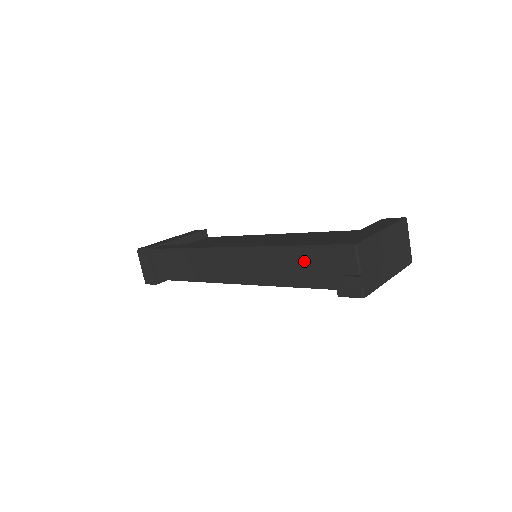
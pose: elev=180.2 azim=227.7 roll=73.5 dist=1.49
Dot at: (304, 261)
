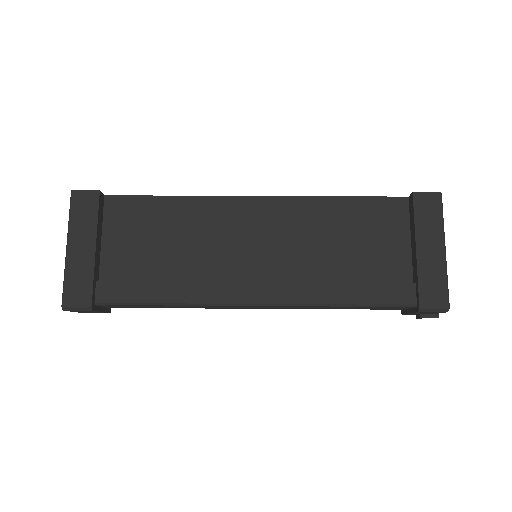
Dot at: occluded
